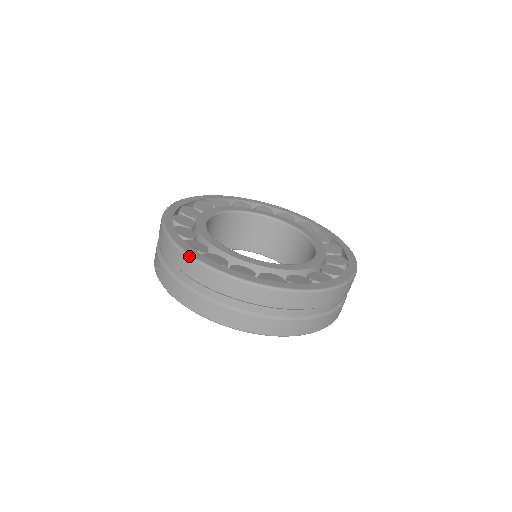
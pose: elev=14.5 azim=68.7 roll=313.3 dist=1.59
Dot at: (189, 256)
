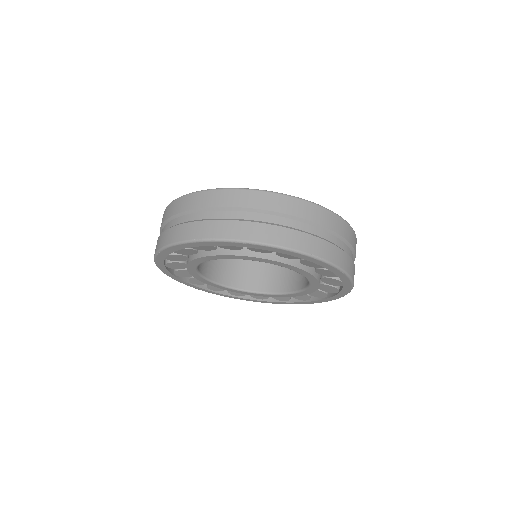
Dot at: (186, 194)
